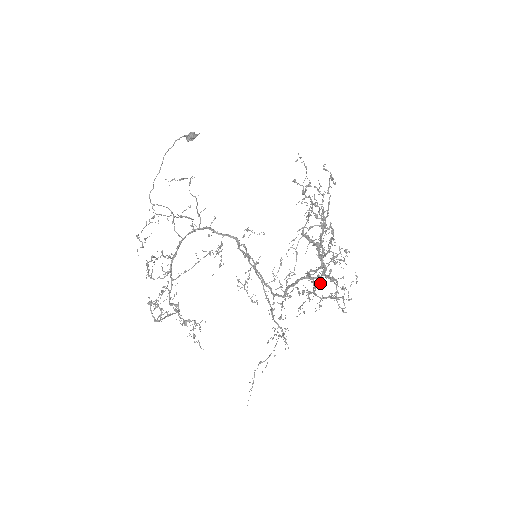
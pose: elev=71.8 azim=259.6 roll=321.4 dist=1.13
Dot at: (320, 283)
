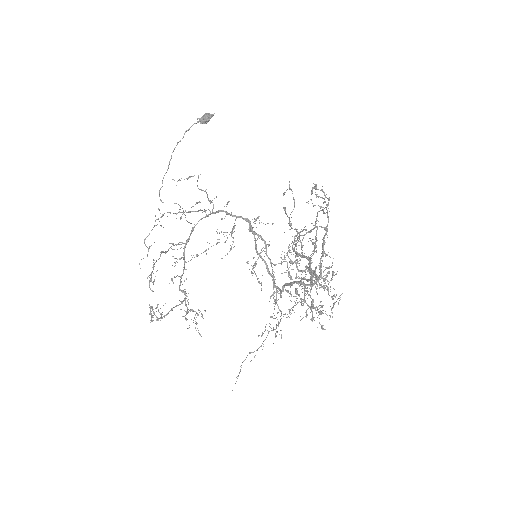
Dot at: occluded
